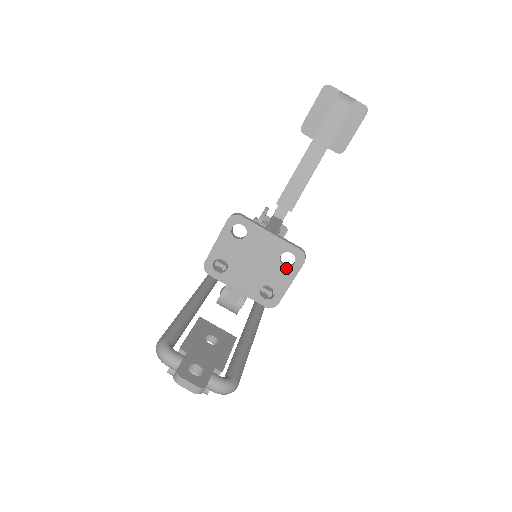
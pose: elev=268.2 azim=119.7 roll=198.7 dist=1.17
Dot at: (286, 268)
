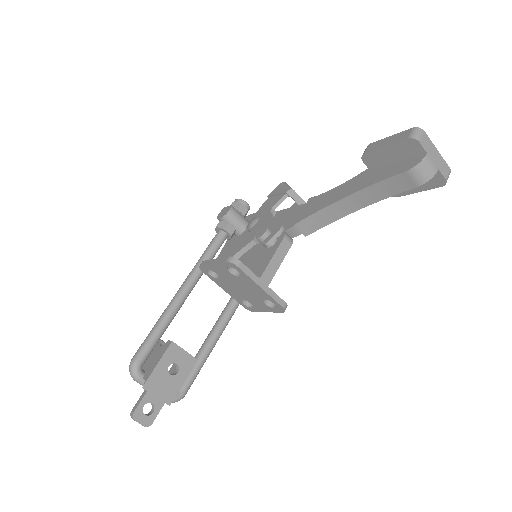
Dot at: (267, 306)
